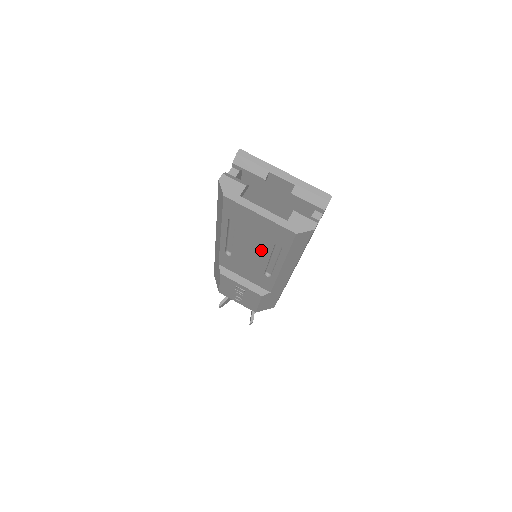
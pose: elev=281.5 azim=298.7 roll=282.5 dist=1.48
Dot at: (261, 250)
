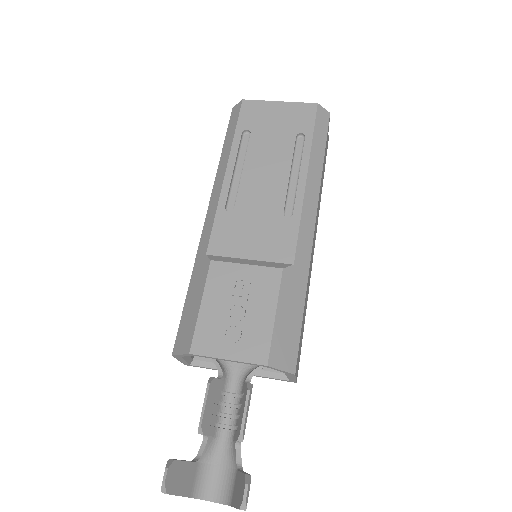
Dot at: (280, 160)
